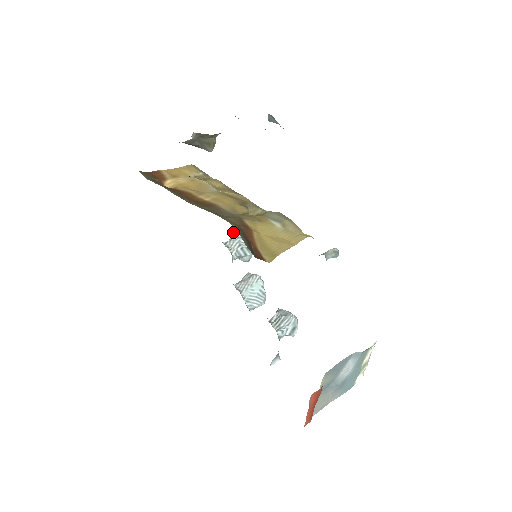
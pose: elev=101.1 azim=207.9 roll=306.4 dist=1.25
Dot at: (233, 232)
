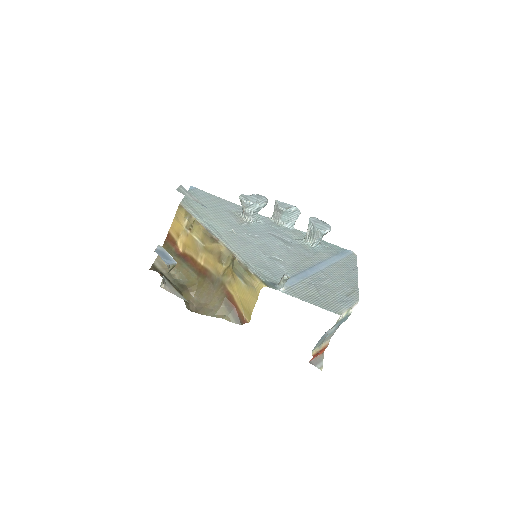
Dot at: occluded
